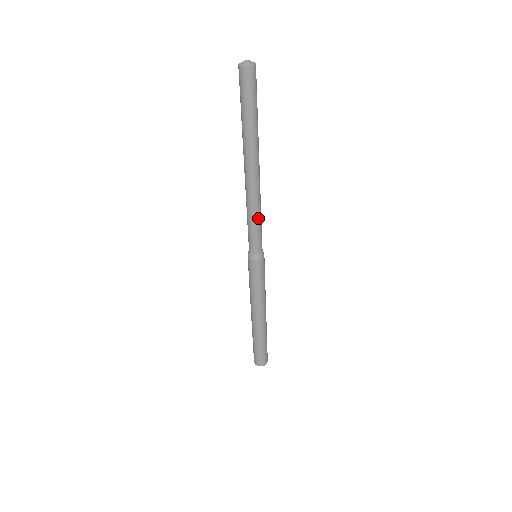
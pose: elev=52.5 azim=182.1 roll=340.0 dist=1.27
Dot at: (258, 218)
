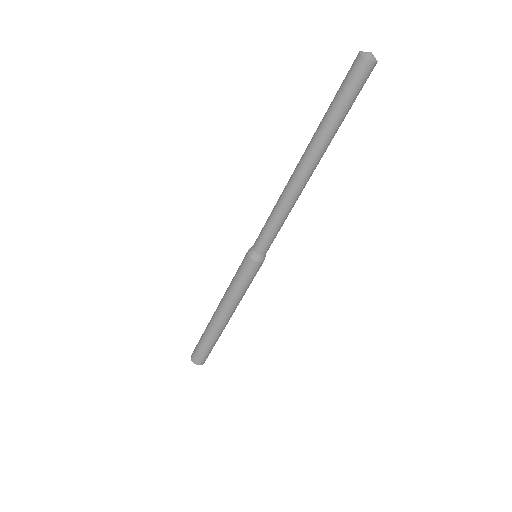
Dot at: occluded
